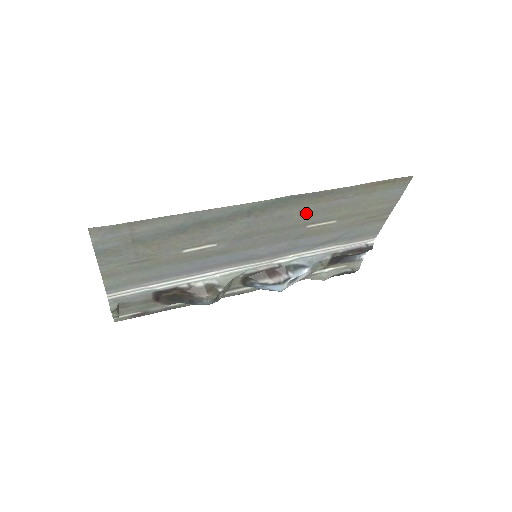
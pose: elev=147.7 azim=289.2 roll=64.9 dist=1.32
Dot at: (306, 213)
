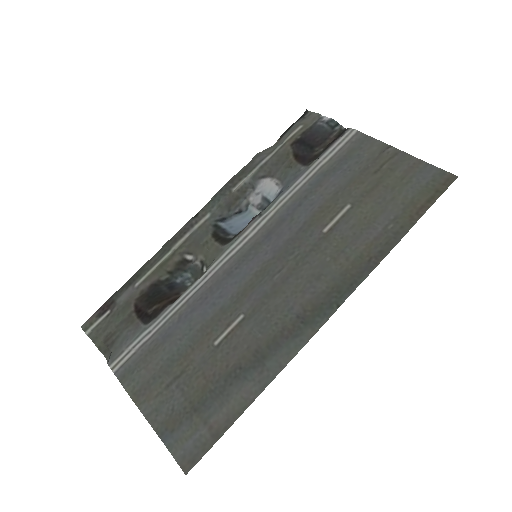
Dot at: (339, 252)
